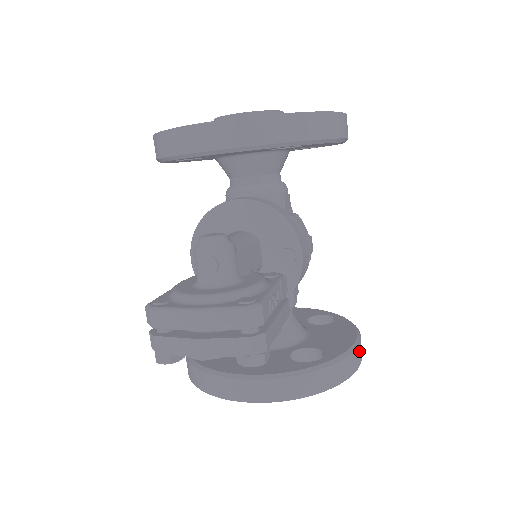
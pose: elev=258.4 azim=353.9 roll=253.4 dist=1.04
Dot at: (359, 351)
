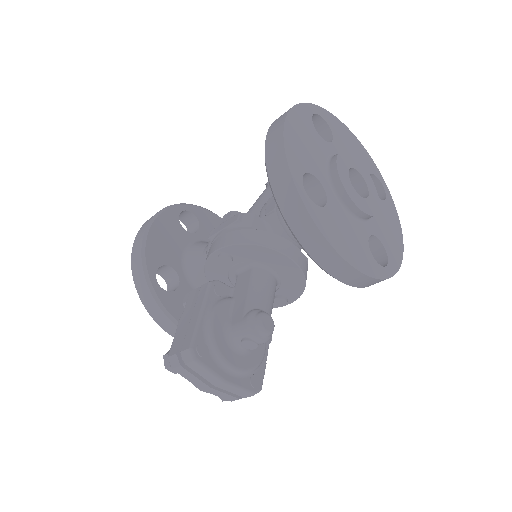
Dot at: occluded
